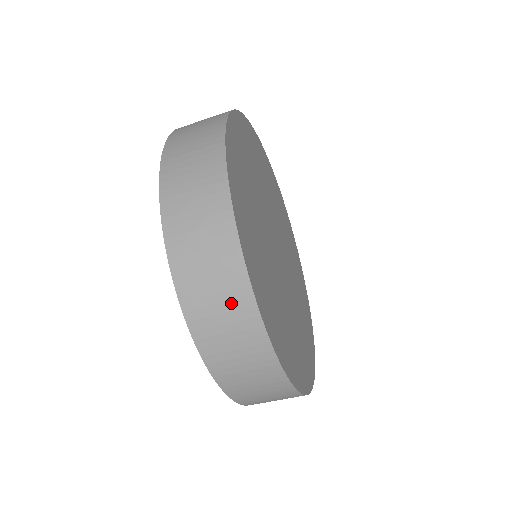
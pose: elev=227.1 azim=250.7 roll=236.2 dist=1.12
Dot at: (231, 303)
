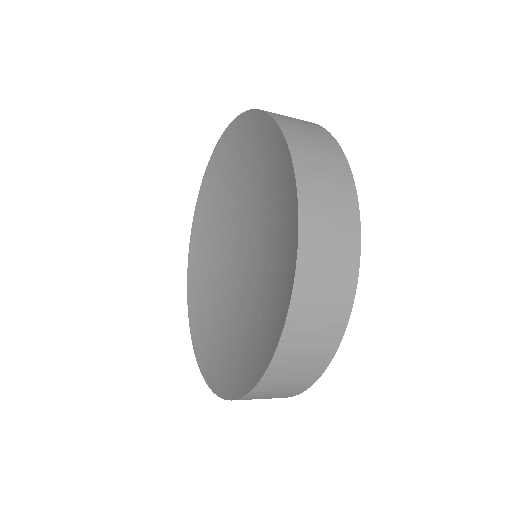
Dot at: occluded
